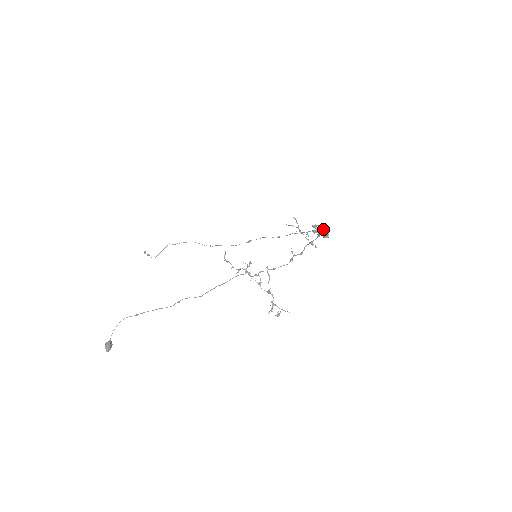
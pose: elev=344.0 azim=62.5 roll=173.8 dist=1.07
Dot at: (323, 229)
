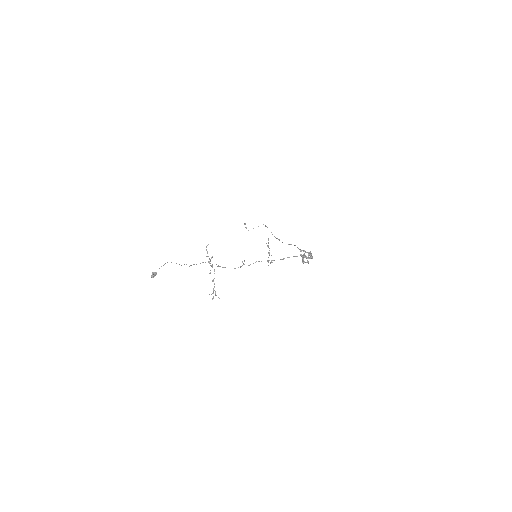
Dot at: (311, 256)
